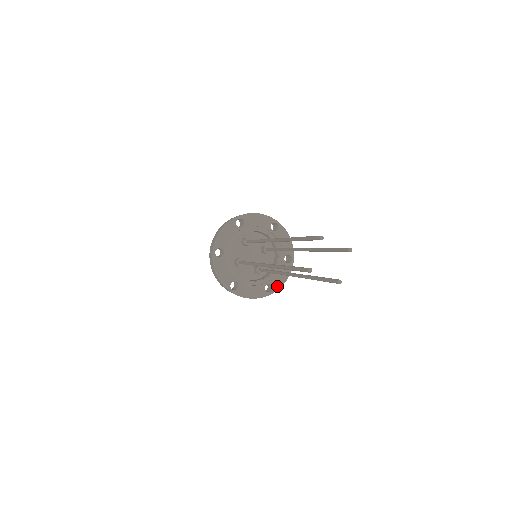
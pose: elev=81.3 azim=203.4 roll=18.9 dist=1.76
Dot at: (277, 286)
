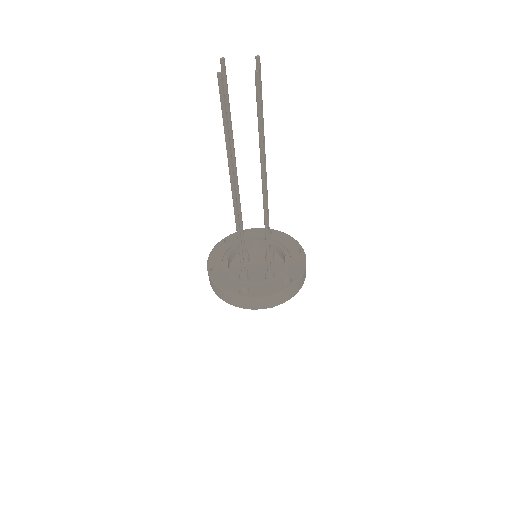
Dot at: (296, 276)
